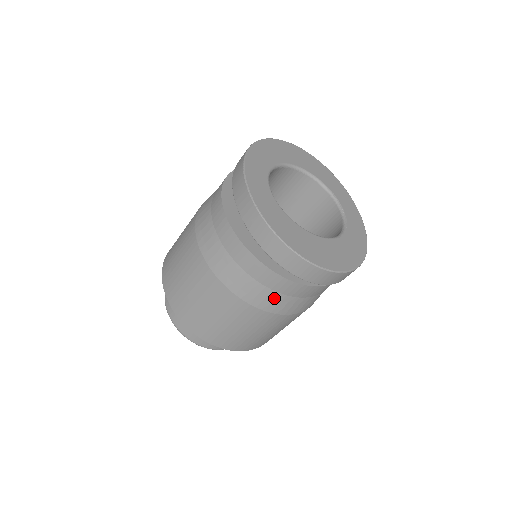
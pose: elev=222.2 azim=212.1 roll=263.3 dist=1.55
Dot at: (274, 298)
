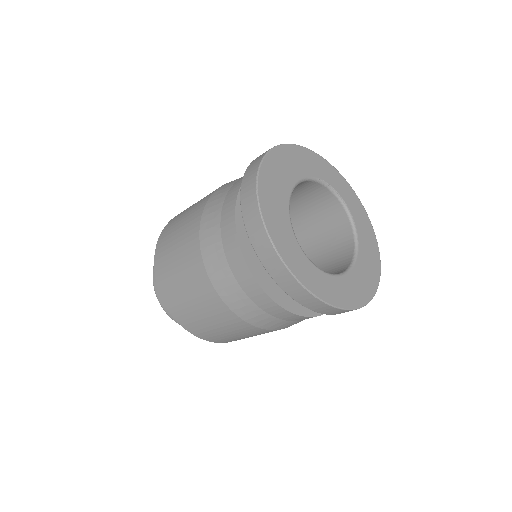
Dot at: occluded
